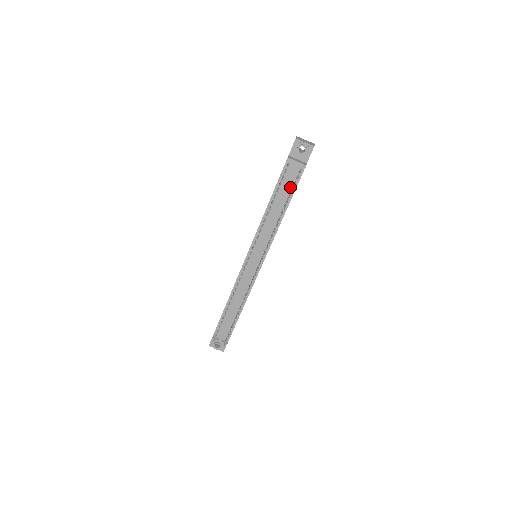
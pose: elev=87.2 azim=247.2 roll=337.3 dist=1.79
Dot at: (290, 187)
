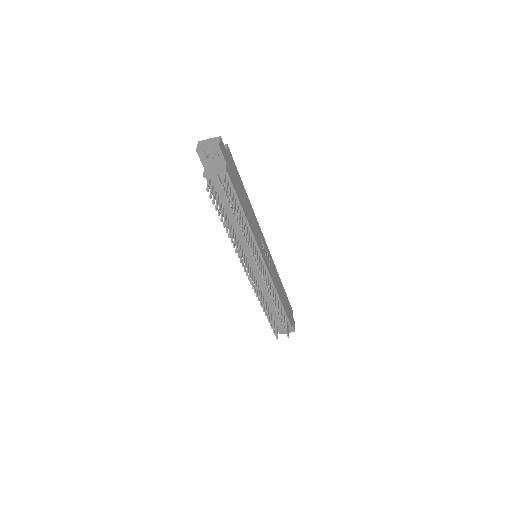
Dot at: occluded
